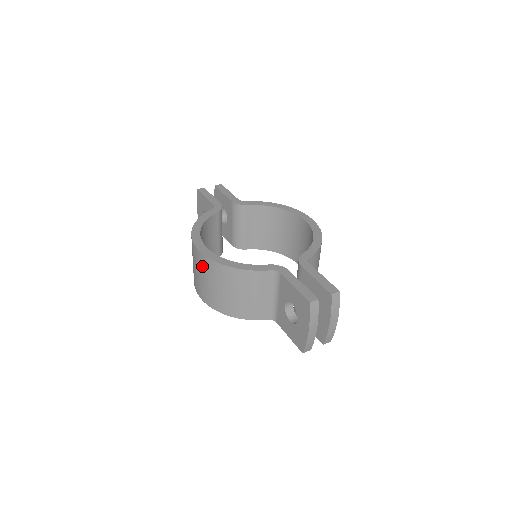
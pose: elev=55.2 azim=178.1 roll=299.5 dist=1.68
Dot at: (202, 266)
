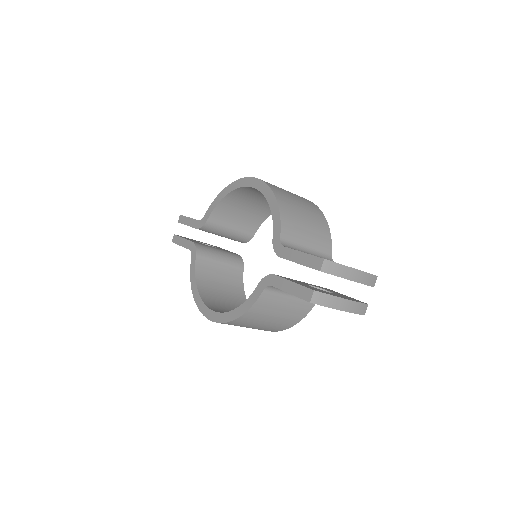
Dot at: occluded
